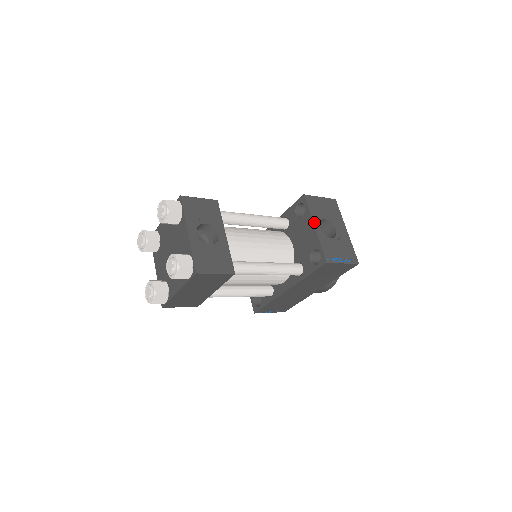
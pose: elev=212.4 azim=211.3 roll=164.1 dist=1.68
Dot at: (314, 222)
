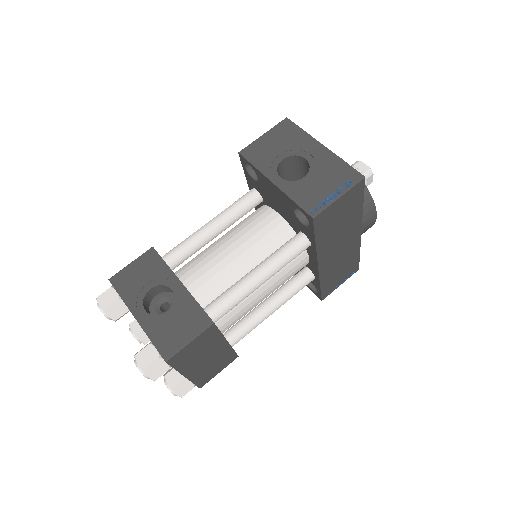
Dot at: (269, 177)
